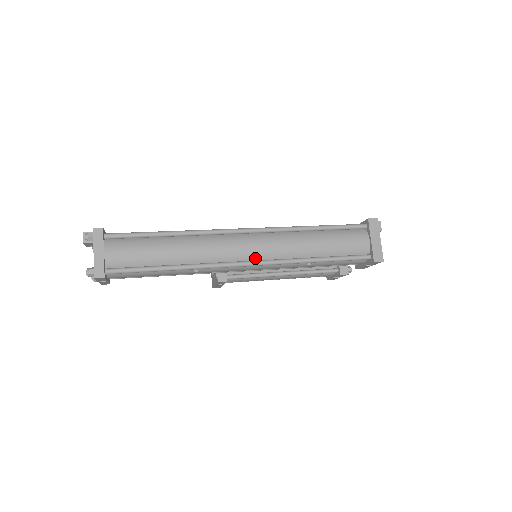
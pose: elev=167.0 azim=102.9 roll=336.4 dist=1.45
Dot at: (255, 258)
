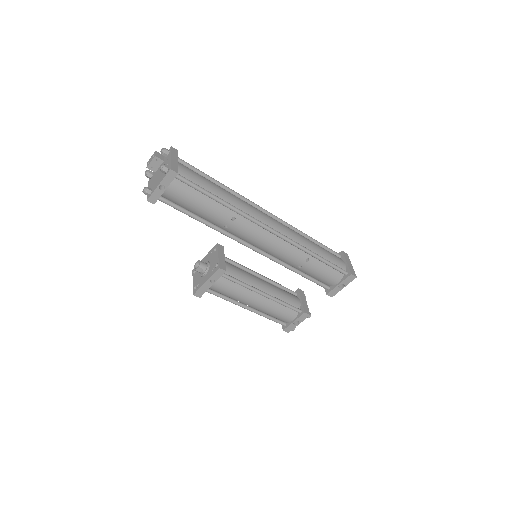
Dot at: occluded
